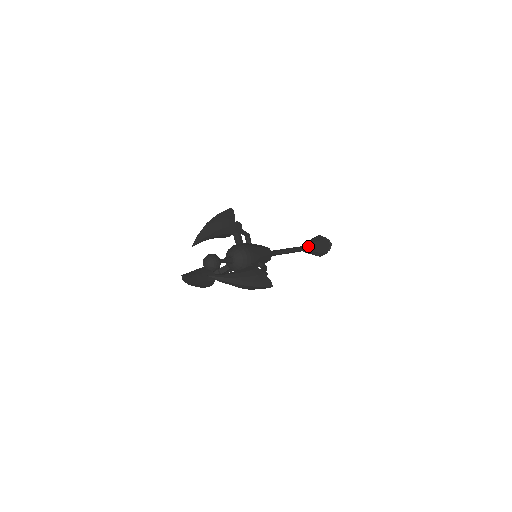
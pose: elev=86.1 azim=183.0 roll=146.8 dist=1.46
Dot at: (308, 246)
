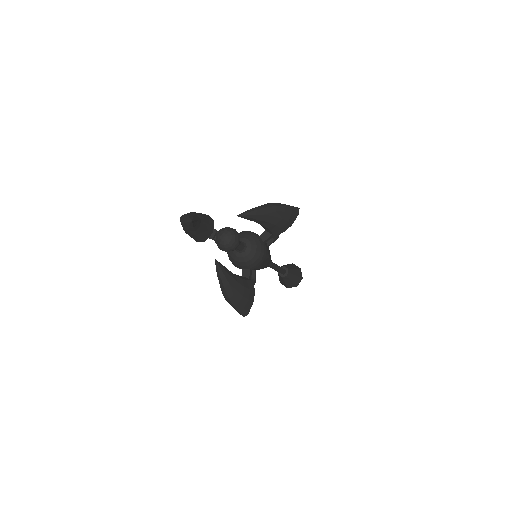
Dot at: (287, 273)
